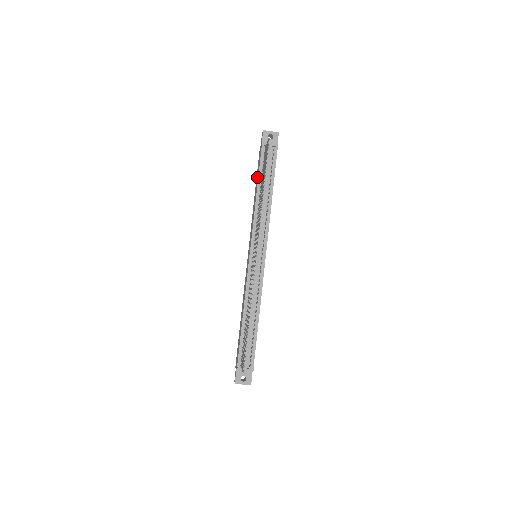
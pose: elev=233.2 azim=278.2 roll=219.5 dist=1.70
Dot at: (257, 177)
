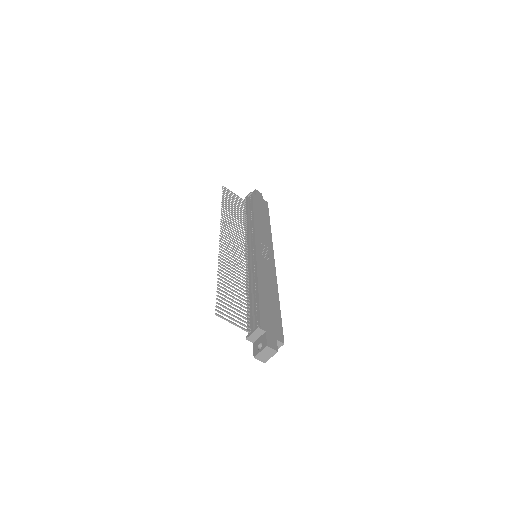
Dot at: occluded
